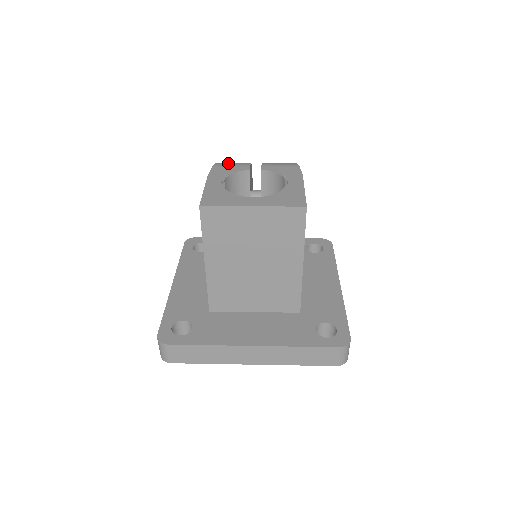
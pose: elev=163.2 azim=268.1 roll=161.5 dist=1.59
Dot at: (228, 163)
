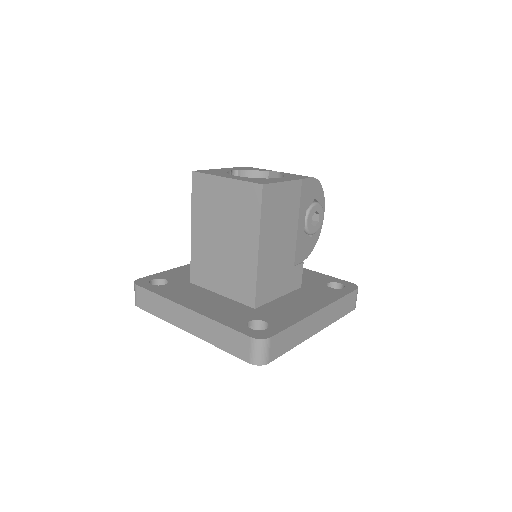
Dot at: occluded
